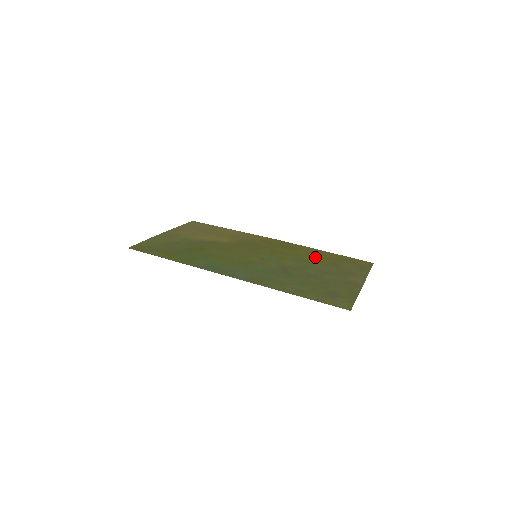
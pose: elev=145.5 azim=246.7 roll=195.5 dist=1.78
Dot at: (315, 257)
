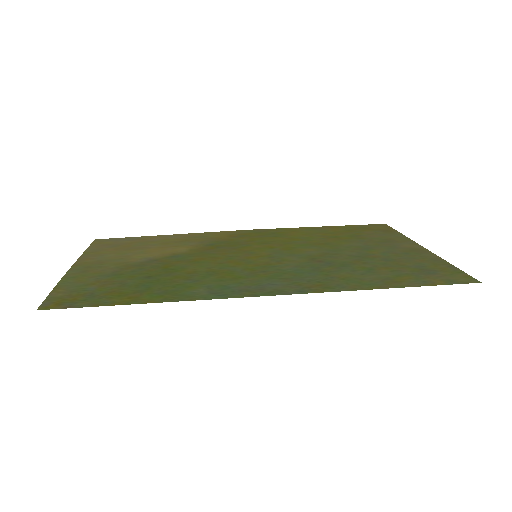
Dot at: (322, 235)
